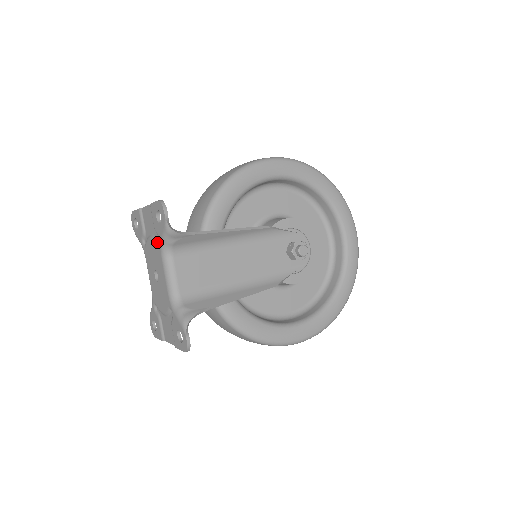
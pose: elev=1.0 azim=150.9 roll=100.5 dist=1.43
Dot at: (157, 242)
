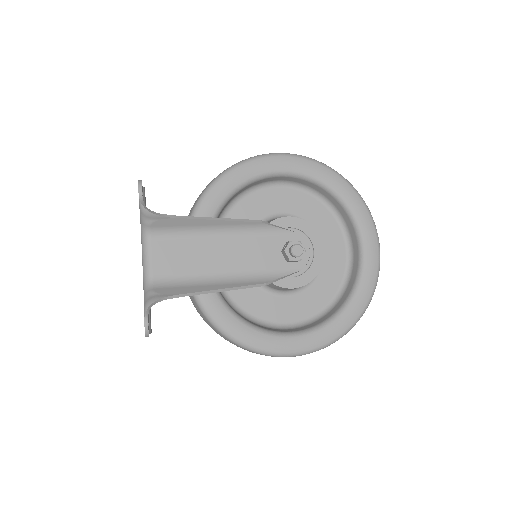
Dot at: occluded
